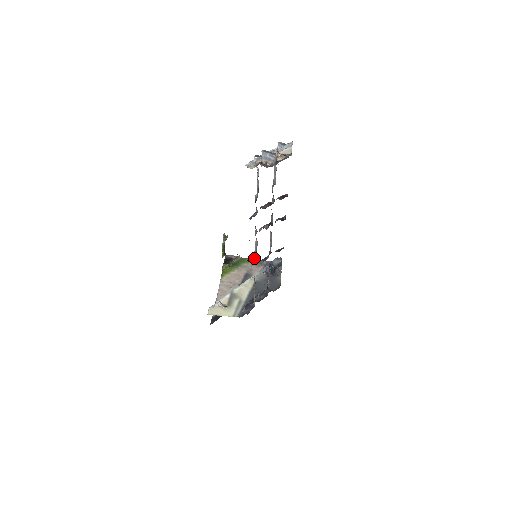
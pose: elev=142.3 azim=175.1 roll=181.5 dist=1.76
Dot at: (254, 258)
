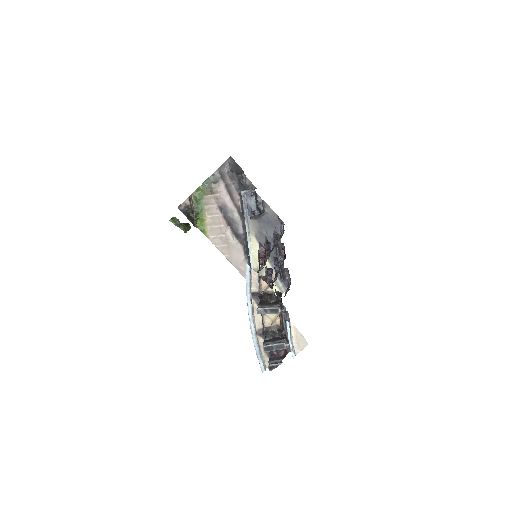
Dot at: (204, 182)
